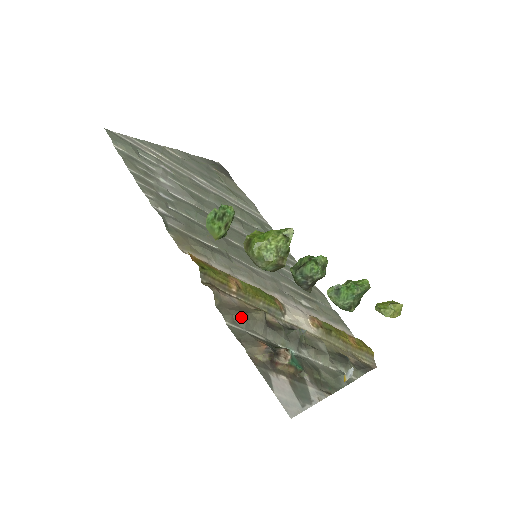
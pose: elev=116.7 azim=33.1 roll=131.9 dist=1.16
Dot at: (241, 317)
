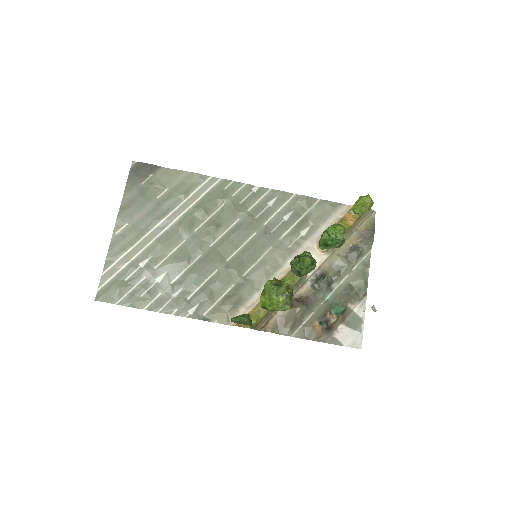
Dot at: (294, 324)
